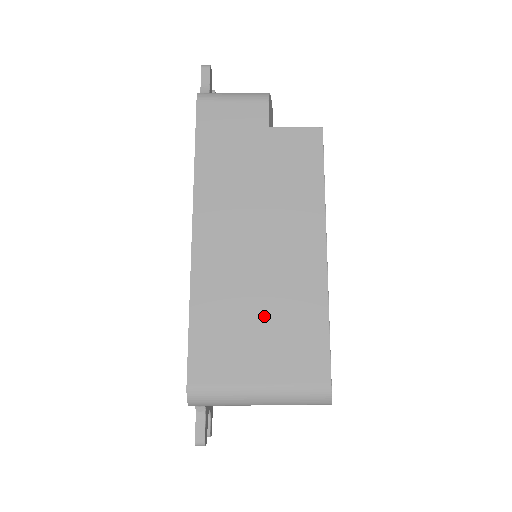
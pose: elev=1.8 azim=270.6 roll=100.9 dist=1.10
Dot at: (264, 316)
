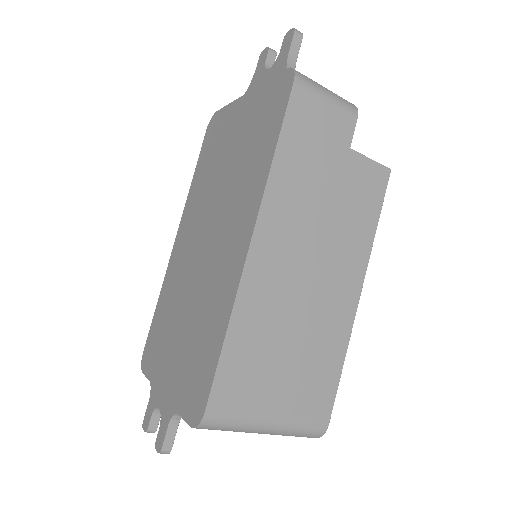
Dot at: (294, 350)
